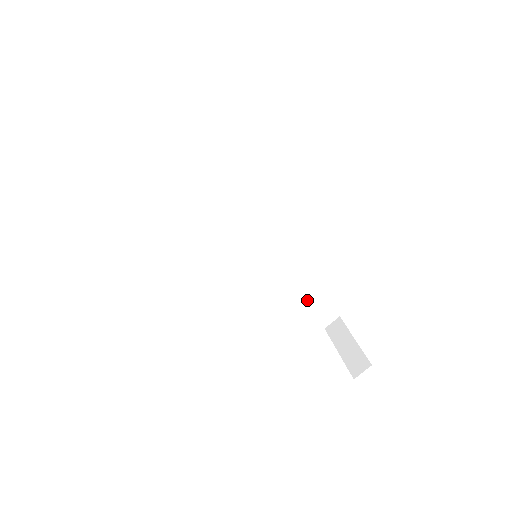
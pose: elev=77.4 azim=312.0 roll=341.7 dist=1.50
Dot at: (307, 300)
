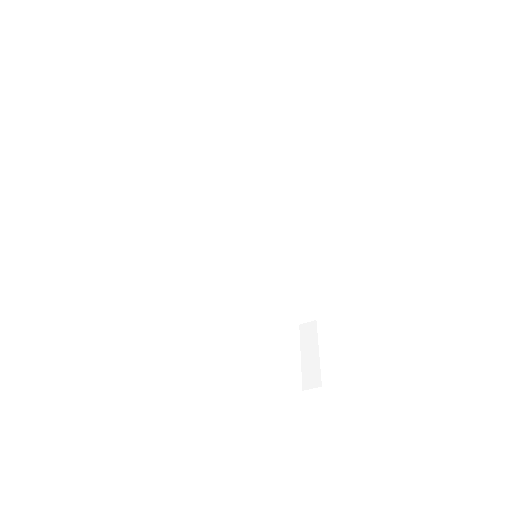
Dot at: (291, 301)
